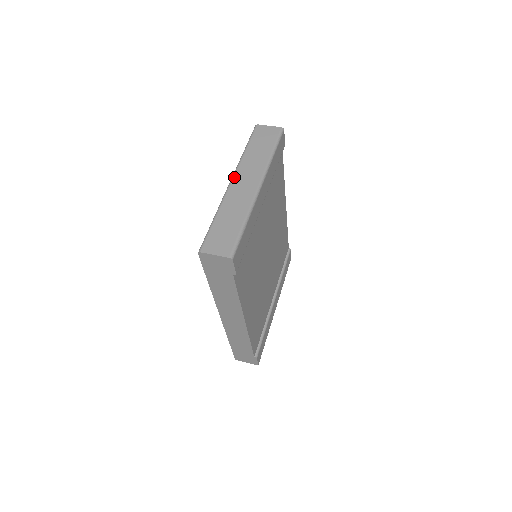
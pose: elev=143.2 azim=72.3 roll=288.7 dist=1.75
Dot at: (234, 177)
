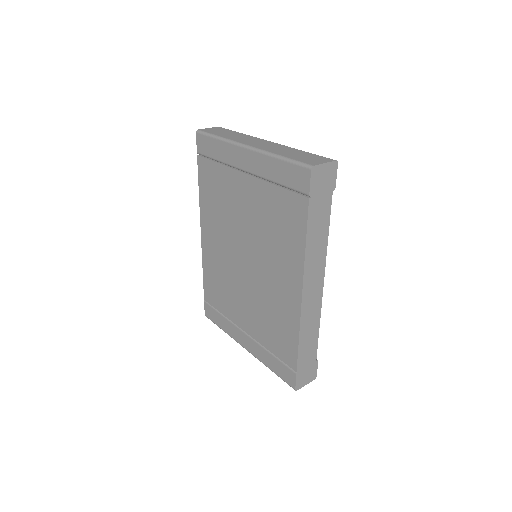
Dot at: (244, 143)
